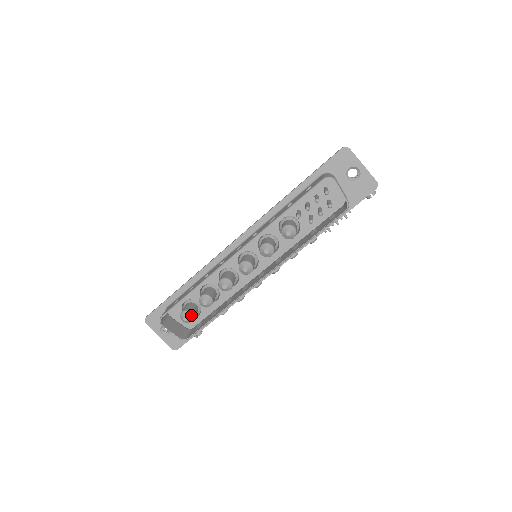
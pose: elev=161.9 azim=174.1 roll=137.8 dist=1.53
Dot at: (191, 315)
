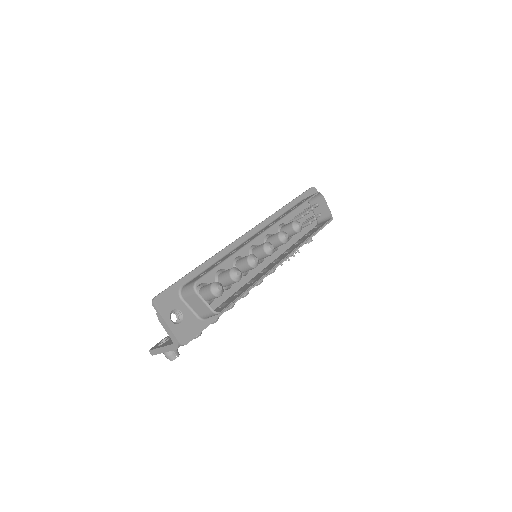
Dot at: (222, 287)
